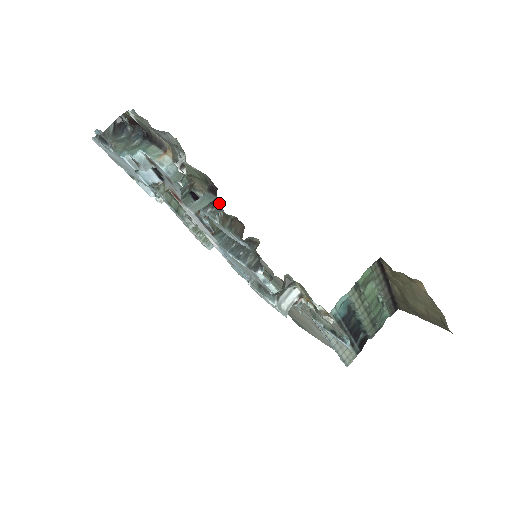
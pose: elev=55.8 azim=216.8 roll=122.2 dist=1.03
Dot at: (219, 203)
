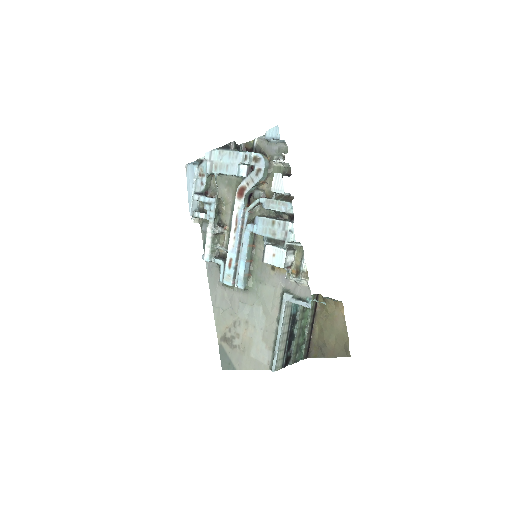
Dot at: occluded
